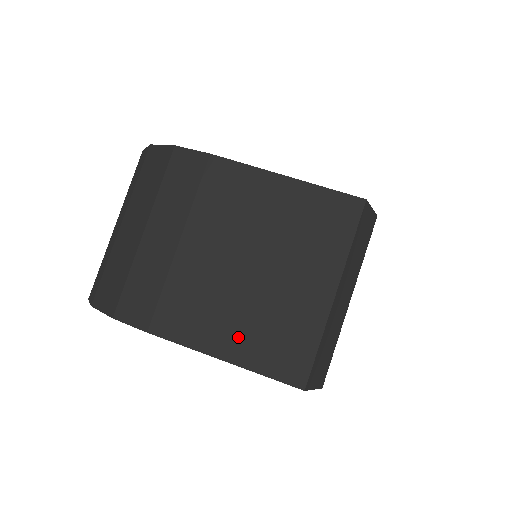
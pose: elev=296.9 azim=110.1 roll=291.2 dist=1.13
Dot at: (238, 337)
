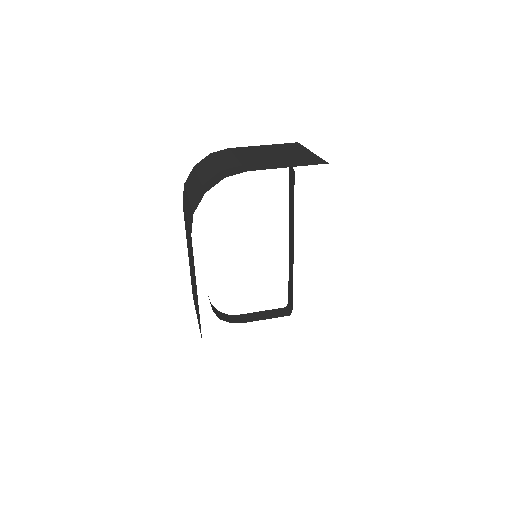
Dot at: (288, 163)
